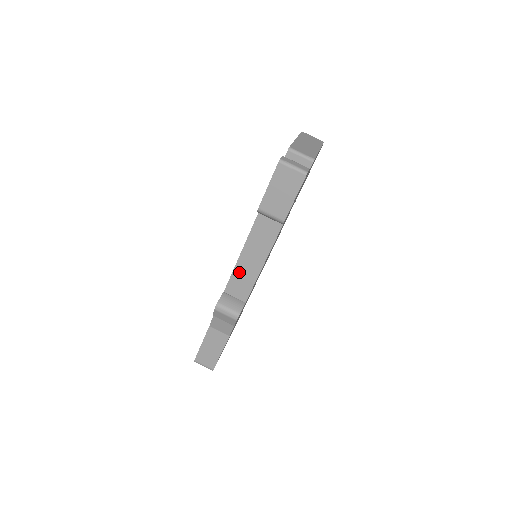
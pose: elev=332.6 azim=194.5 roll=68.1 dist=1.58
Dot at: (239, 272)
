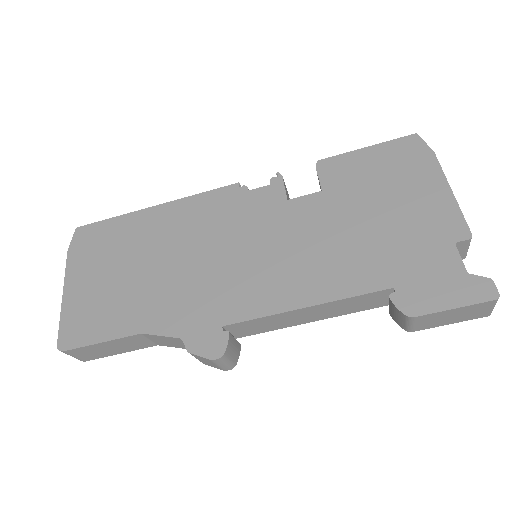
Dot at: (272, 319)
